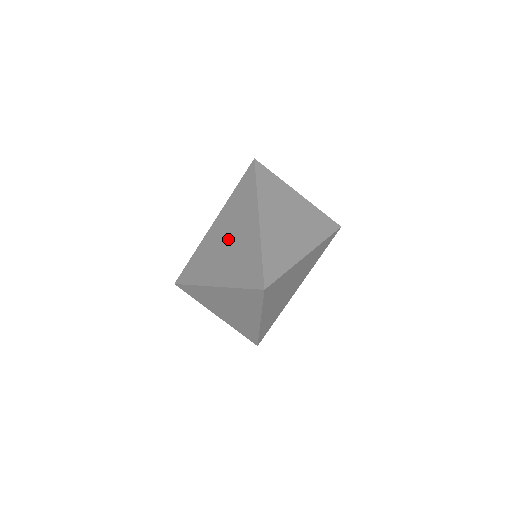
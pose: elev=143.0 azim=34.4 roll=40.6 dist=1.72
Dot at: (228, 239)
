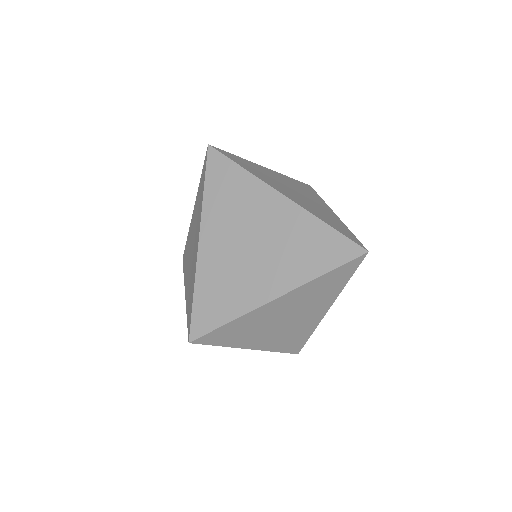
Dot at: (249, 241)
